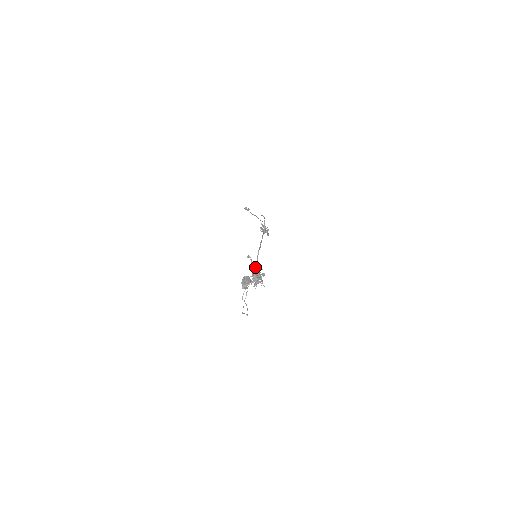
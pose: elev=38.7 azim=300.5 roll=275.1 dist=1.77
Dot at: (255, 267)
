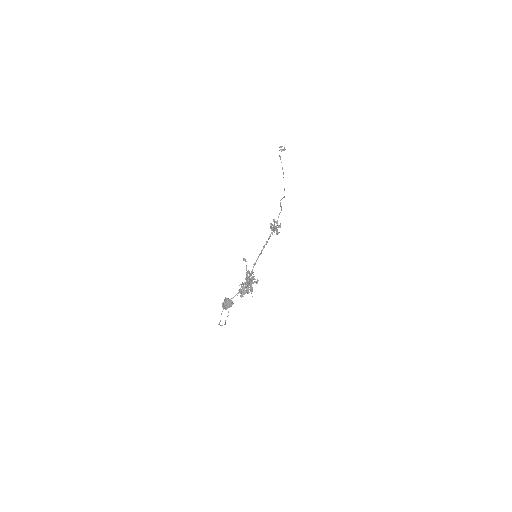
Dot at: (249, 273)
